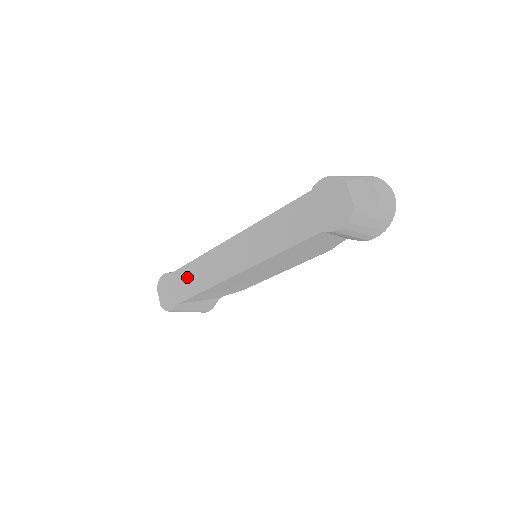
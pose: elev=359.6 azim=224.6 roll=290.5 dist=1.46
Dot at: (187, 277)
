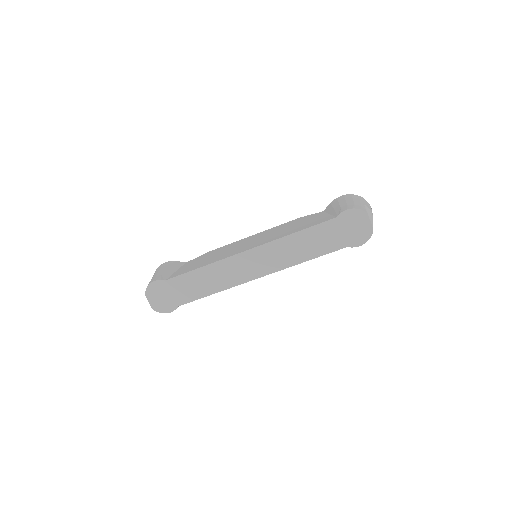
Dot at: (192, 283)
